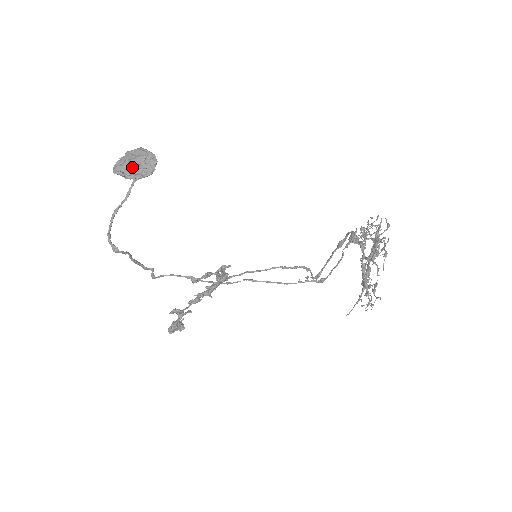
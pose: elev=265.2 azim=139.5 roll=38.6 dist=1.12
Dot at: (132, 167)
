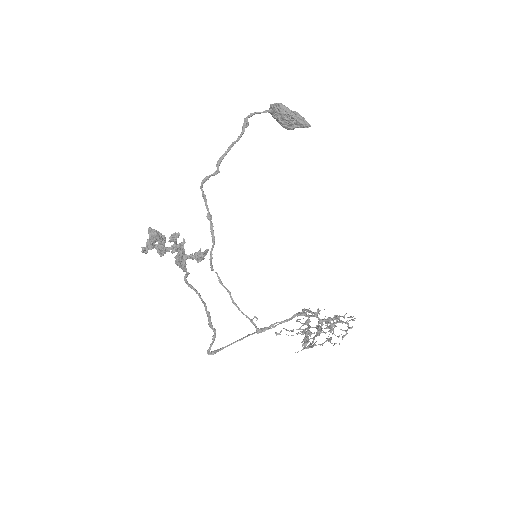
Dot at: (295, 113)
